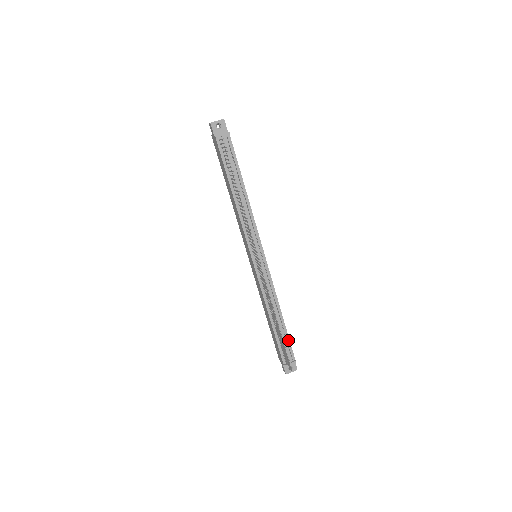
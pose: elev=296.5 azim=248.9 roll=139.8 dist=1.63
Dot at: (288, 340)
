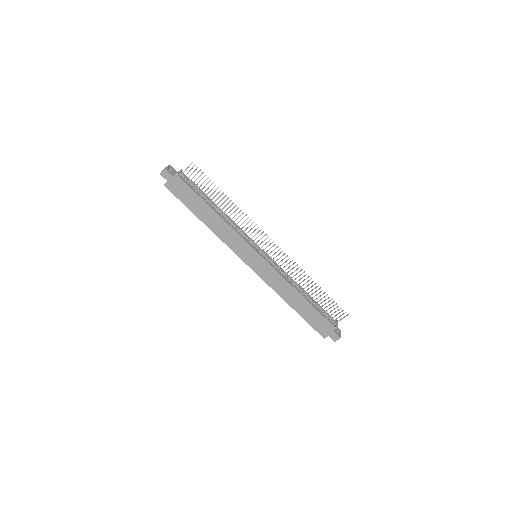
Dot at: occluded
